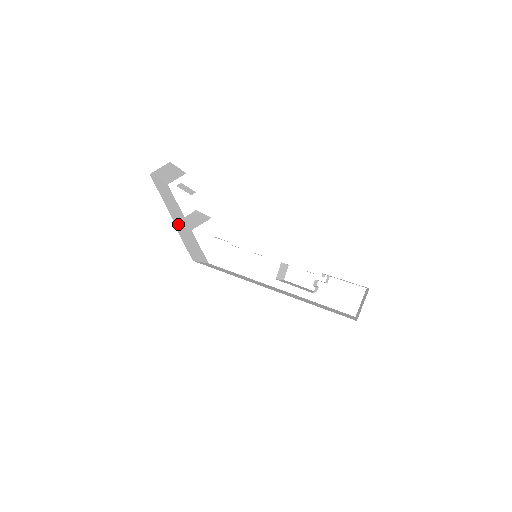
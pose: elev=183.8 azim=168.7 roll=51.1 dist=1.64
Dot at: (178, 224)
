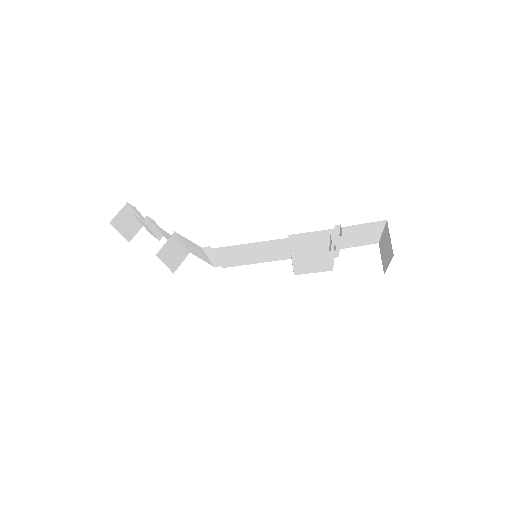
Dot at: (160, 258)
